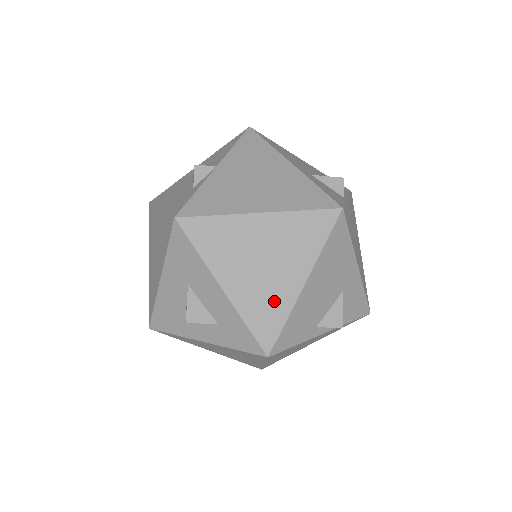
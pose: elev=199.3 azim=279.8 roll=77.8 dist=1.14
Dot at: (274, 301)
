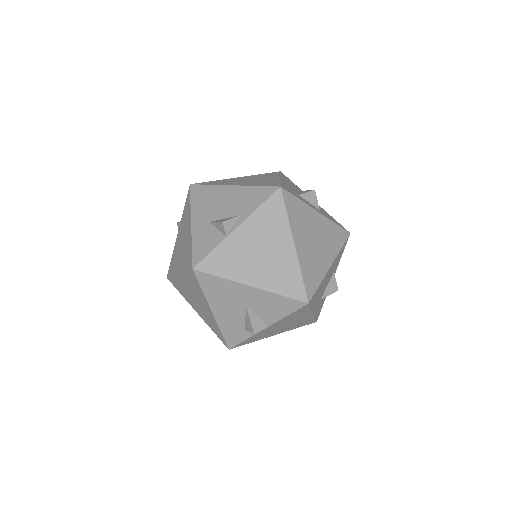
Dot at: occluded
